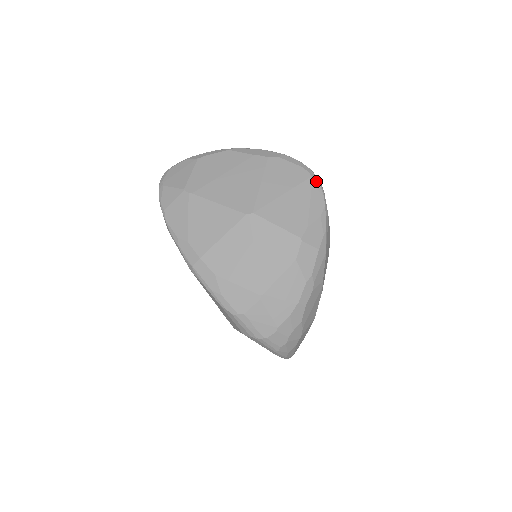
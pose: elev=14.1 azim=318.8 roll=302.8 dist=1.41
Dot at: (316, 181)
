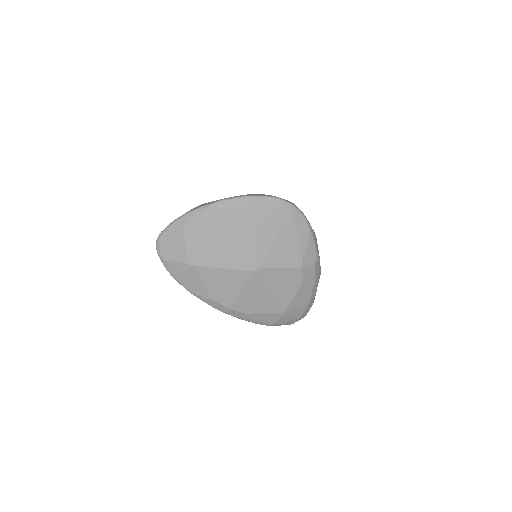
Dot at: (296, 212)
